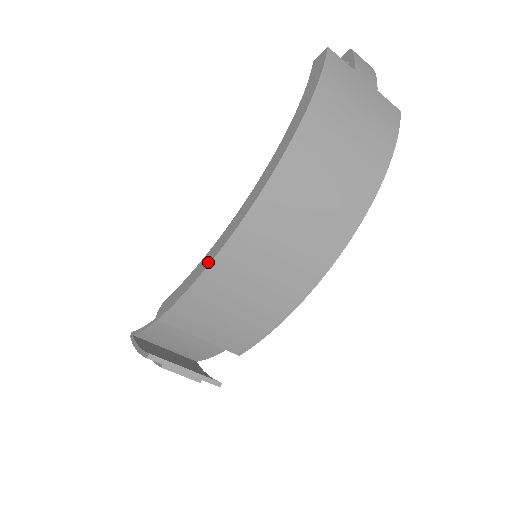
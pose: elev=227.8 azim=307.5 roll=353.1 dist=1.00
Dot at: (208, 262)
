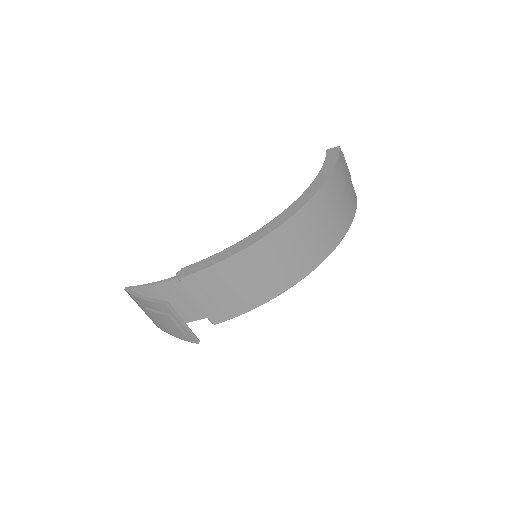
Dot at: (242, 248)
